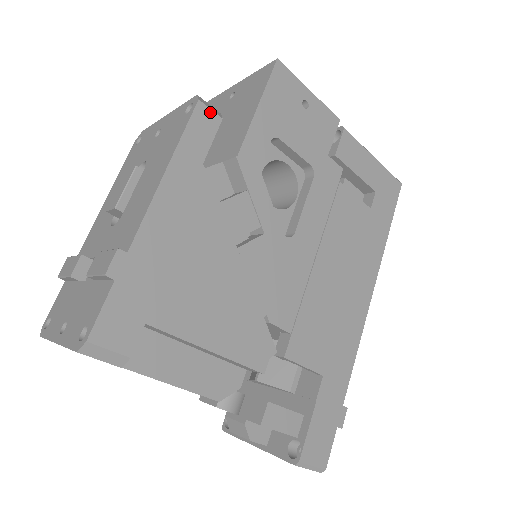
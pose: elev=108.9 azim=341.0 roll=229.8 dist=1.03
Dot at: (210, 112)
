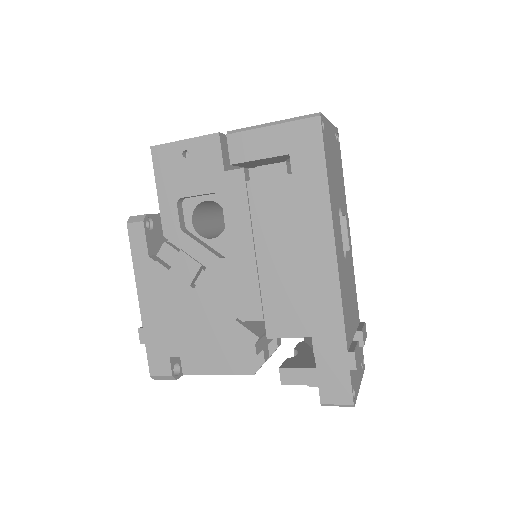
Dot at: (136, 224)
